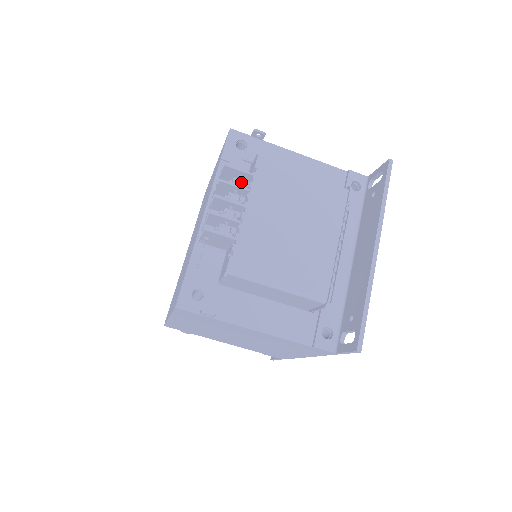
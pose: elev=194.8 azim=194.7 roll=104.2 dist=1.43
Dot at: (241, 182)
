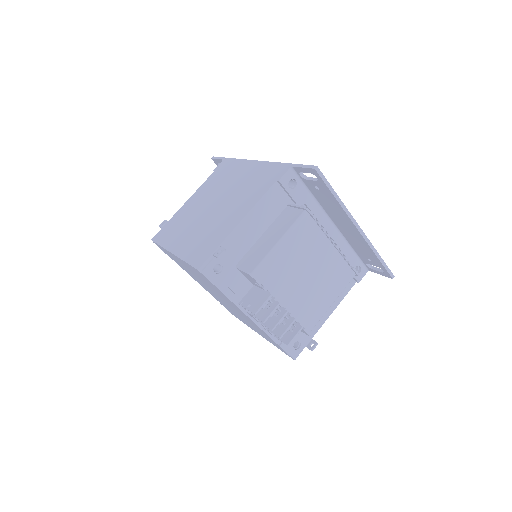
Dot at: occluded
